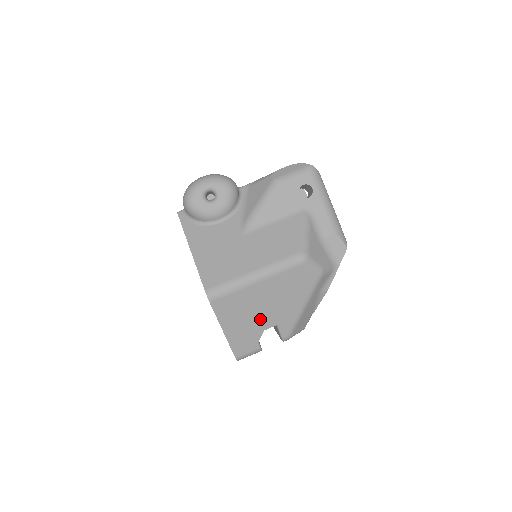
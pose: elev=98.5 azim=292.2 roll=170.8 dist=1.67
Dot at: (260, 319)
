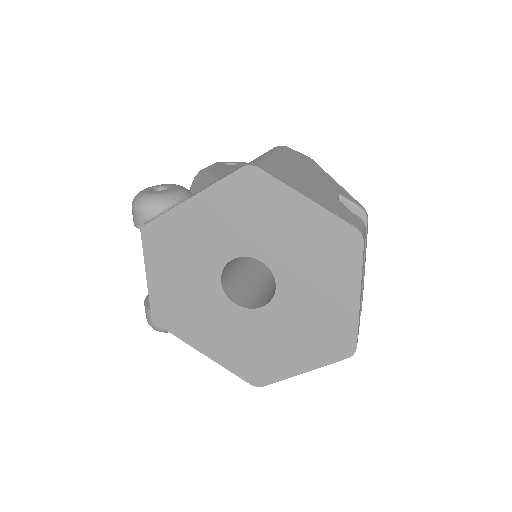
Dot at: (320, 188)
